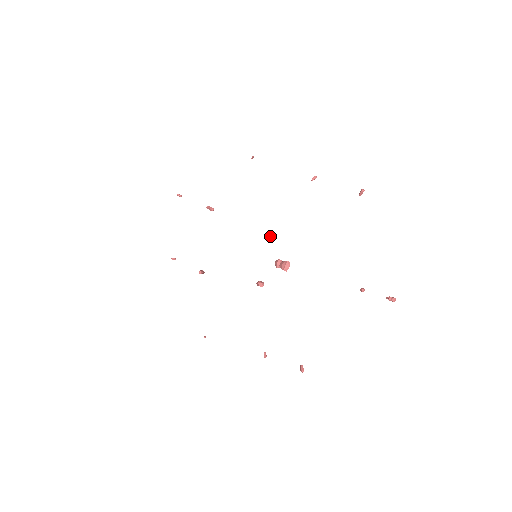
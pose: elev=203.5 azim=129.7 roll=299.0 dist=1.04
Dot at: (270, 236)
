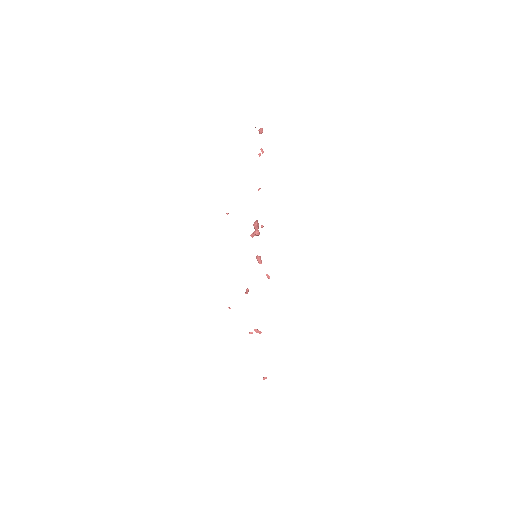
Dot at: (253, 234)
